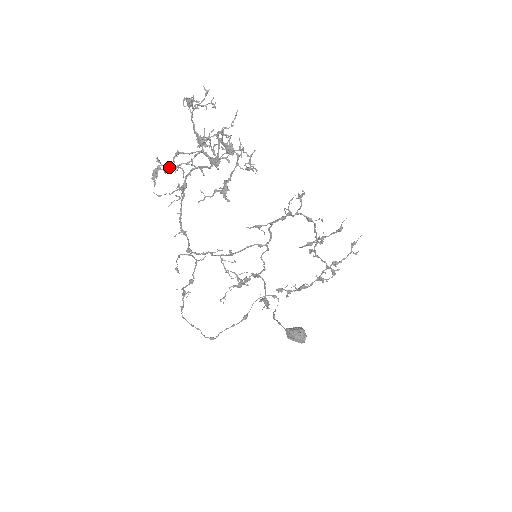
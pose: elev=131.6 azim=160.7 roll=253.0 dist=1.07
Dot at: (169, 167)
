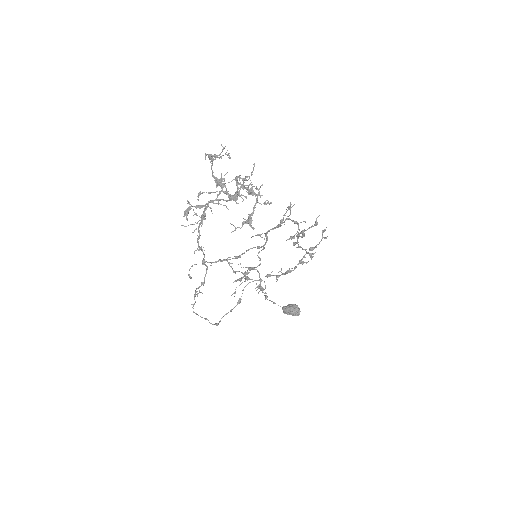
Dot at: (198, 206)
